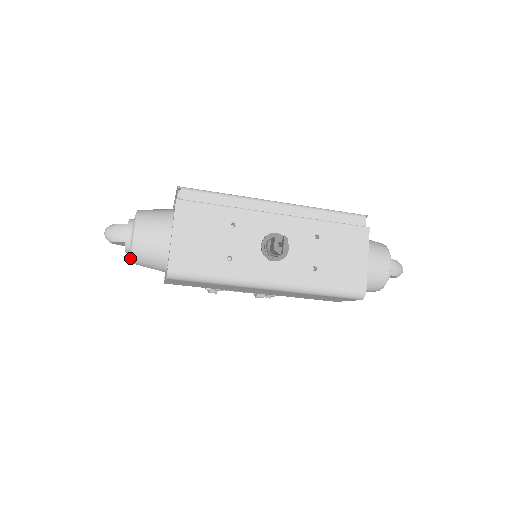
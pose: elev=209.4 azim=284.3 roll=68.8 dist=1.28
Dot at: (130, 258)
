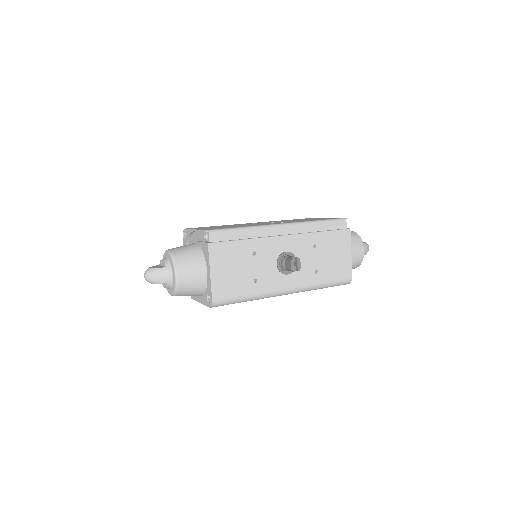
Dot at: (172, 294)
